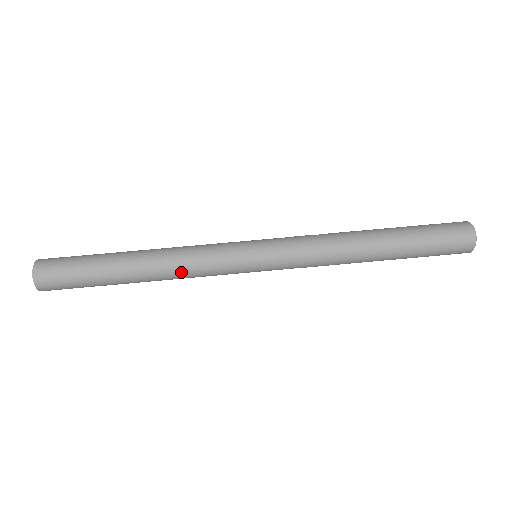
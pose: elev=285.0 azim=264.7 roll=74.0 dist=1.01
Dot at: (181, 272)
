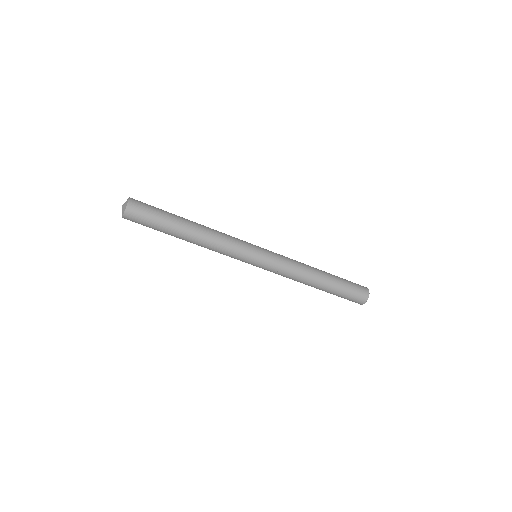
Dot at: occluded
